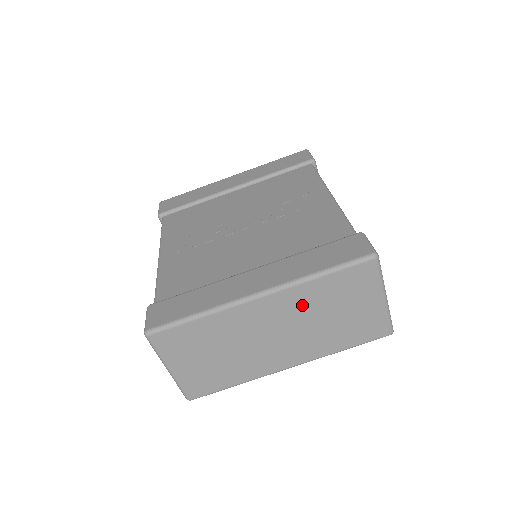
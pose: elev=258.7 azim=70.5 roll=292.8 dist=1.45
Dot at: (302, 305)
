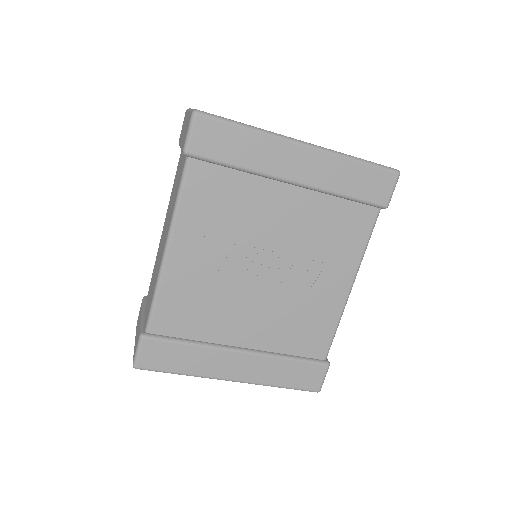
Dot at: occluded
